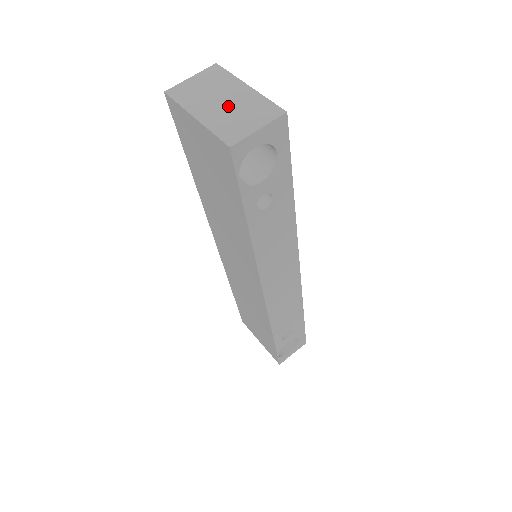
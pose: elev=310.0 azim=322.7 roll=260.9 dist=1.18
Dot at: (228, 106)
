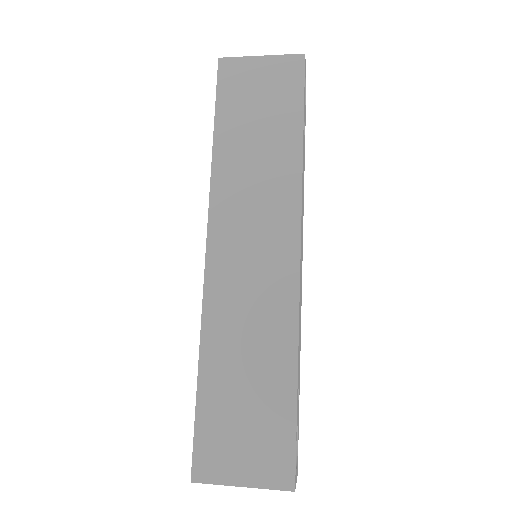
Dot at: occluded
